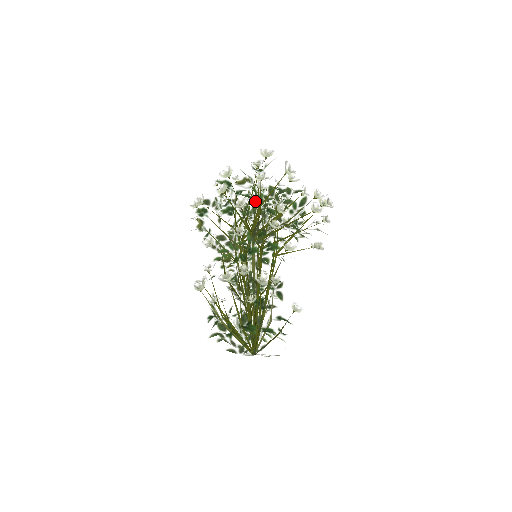
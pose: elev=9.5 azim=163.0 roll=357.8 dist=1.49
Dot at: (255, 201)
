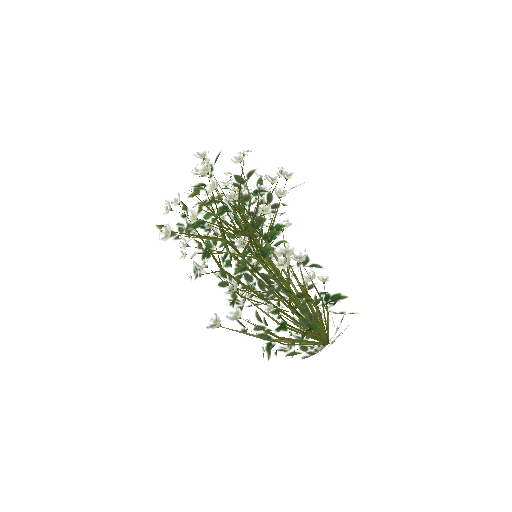
Dot at: occluded
